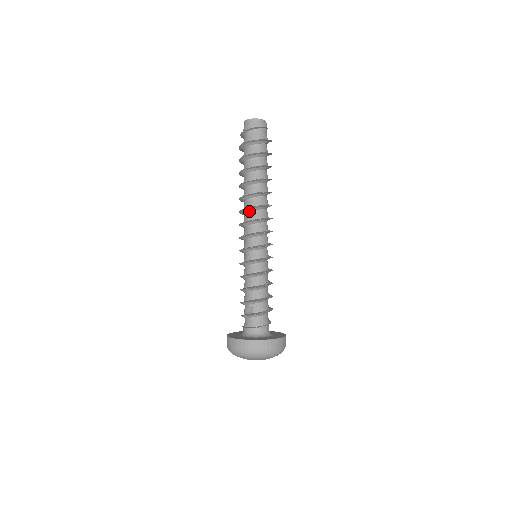
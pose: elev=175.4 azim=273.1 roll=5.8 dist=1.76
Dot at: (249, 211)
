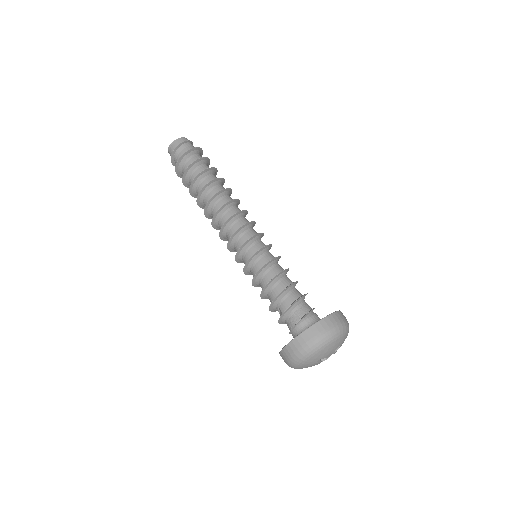
Dot at: (217, 223)
